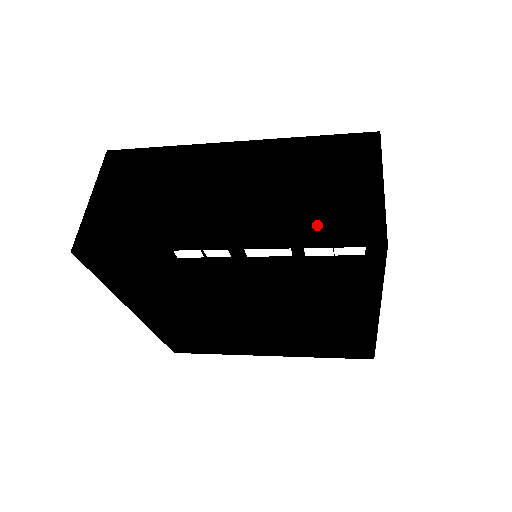
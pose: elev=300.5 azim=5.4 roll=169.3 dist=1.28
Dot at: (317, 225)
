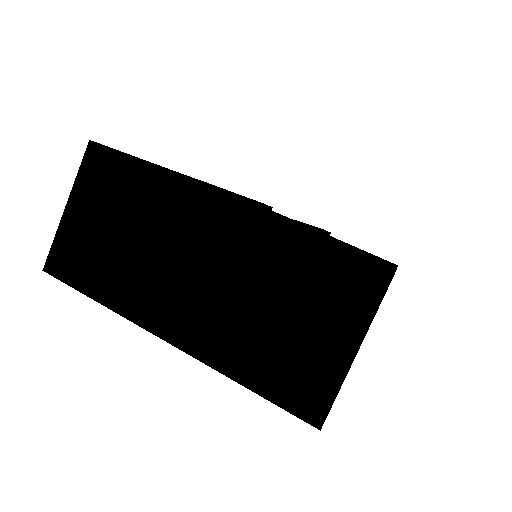
Dot at: (266, 368)
